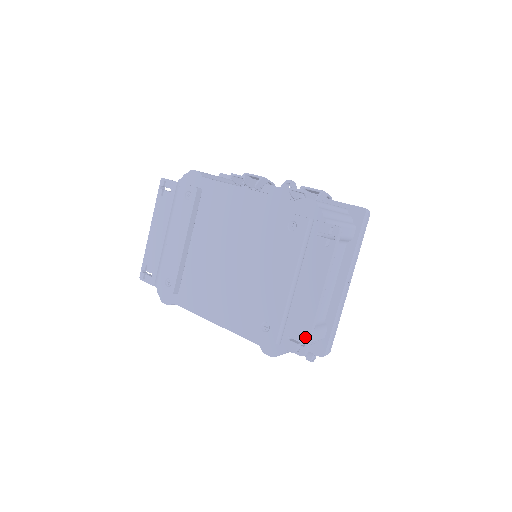
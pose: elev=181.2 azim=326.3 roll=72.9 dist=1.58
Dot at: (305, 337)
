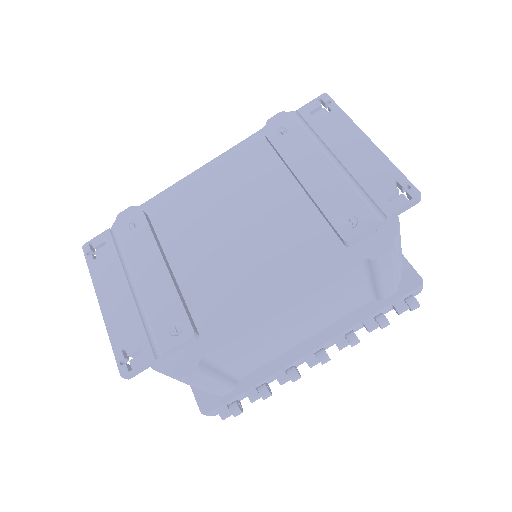
Dot at: (400, 180)
